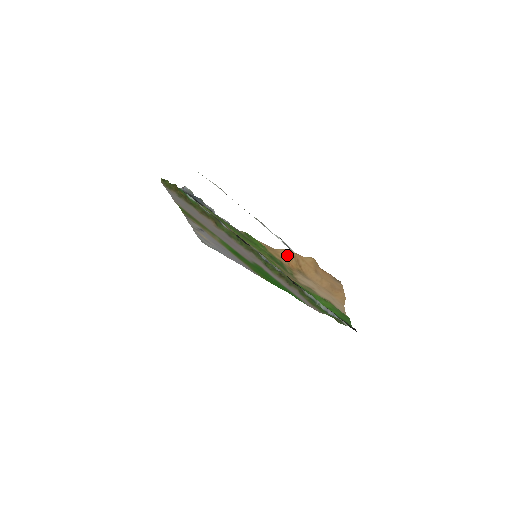
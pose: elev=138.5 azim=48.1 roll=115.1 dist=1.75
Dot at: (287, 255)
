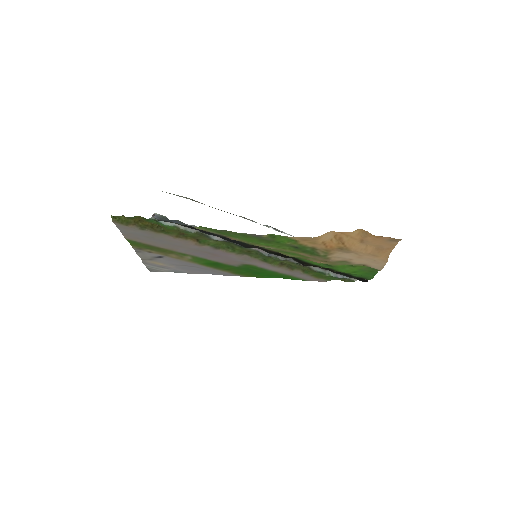
Dot at: (326, 238)
